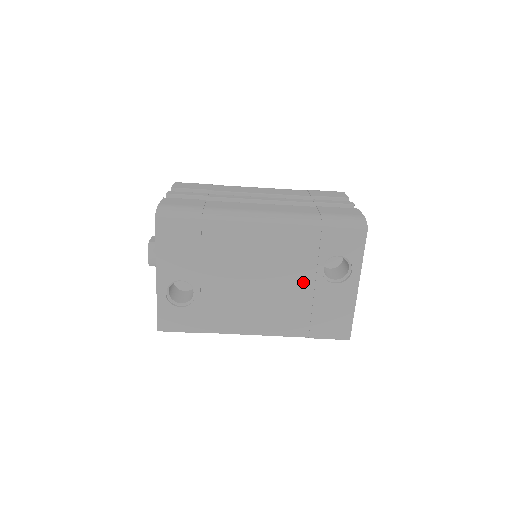
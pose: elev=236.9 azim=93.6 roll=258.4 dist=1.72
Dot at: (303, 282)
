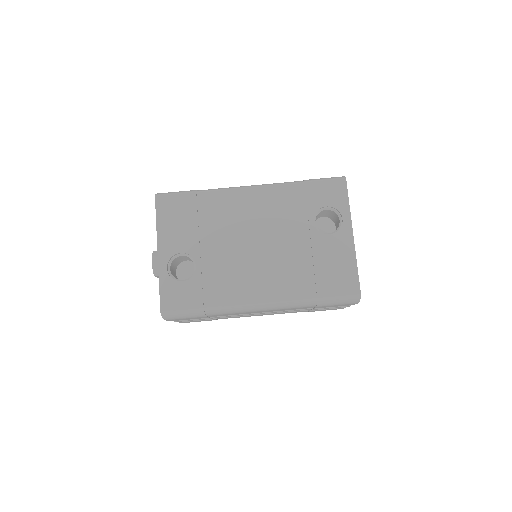
Dot at: (298, 238)
